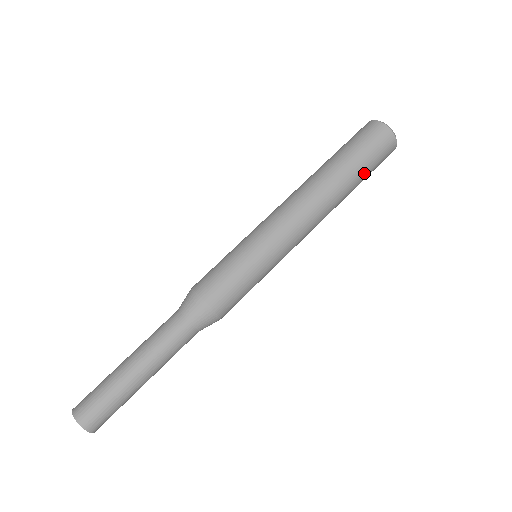
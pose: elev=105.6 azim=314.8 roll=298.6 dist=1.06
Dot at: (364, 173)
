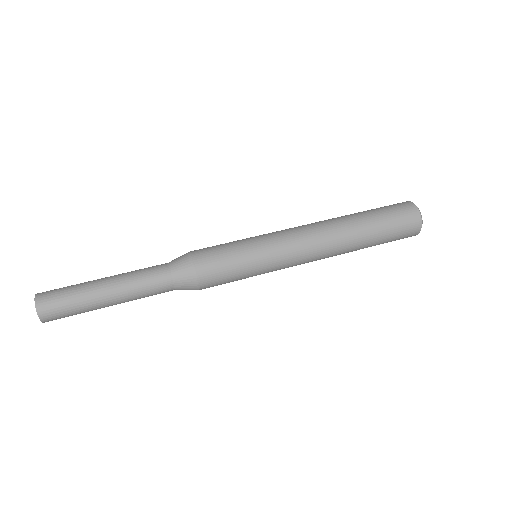
Dot at: (377, 219)
